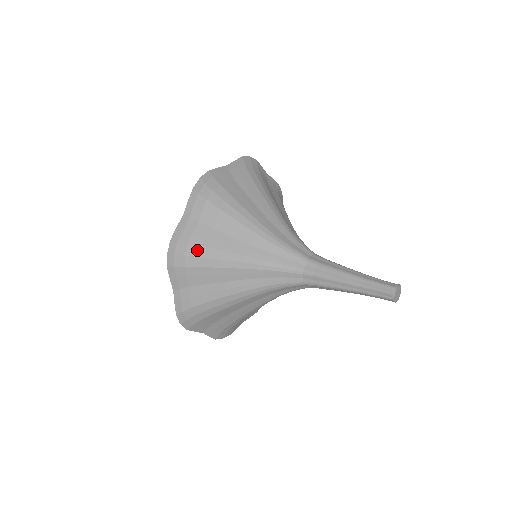
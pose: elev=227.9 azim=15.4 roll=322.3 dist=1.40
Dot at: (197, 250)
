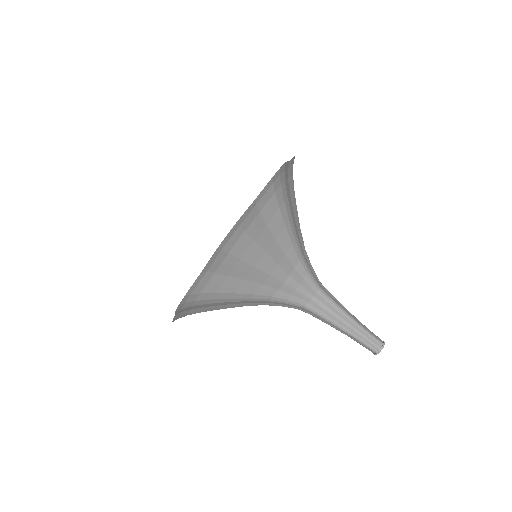
Dot at: (208, 296)
